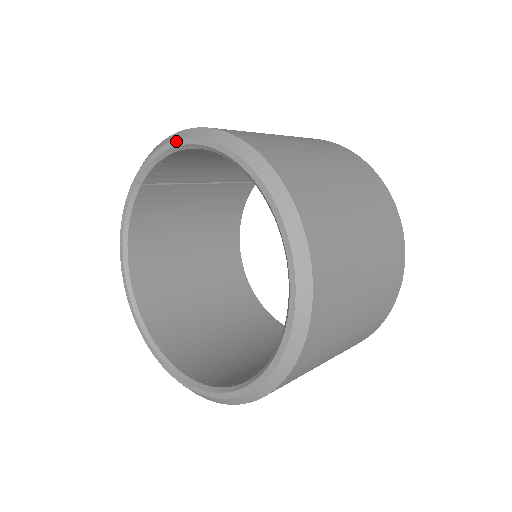
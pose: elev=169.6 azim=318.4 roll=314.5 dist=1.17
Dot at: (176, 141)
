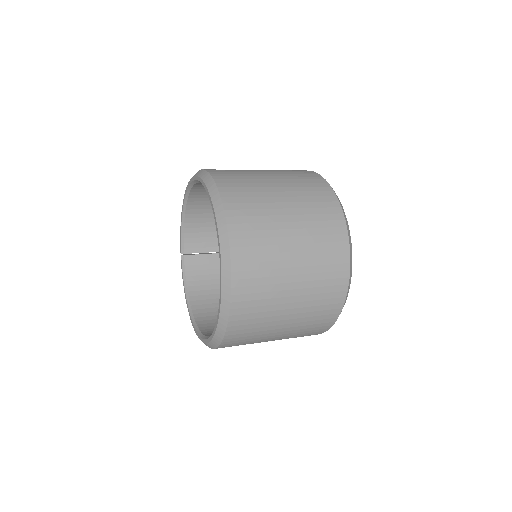
Dot at: (182, 211)
